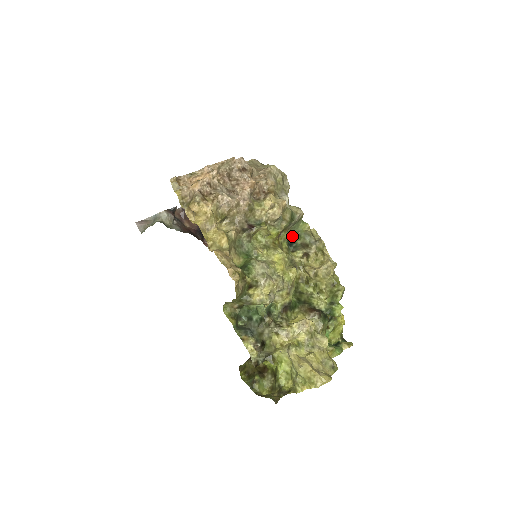
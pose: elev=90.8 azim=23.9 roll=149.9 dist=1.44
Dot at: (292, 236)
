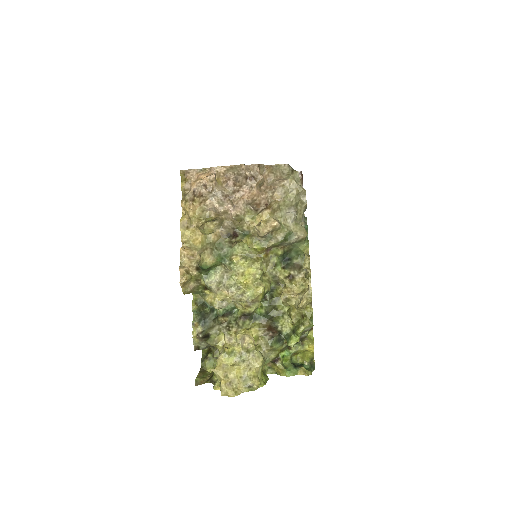
Dot at: (292, 252)
